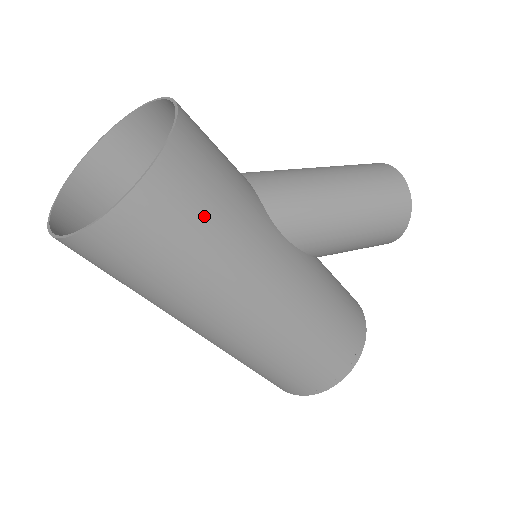
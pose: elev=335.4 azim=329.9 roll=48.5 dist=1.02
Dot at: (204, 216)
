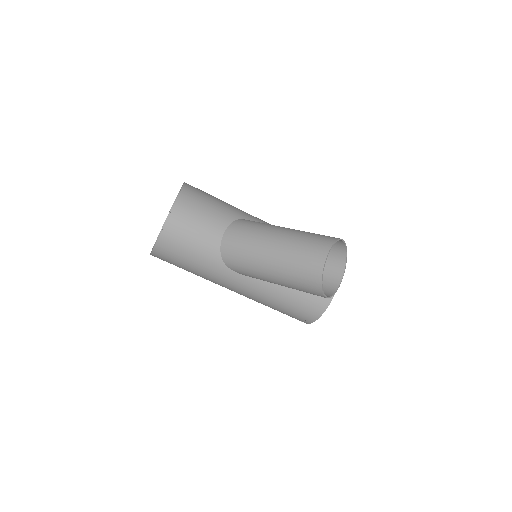
Dot at: (181, 265)
